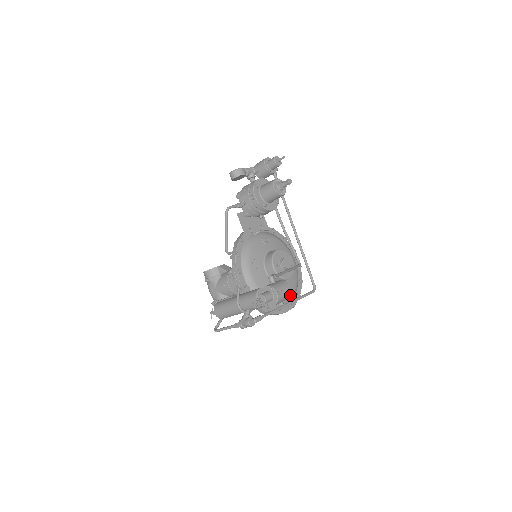
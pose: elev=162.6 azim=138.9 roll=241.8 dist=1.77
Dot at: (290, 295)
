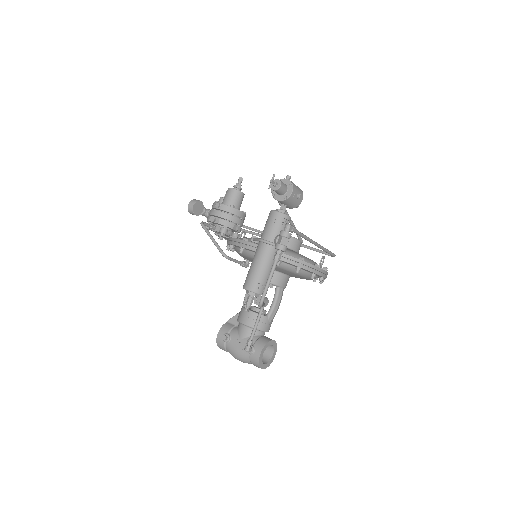
Dot at: (302, 192)
